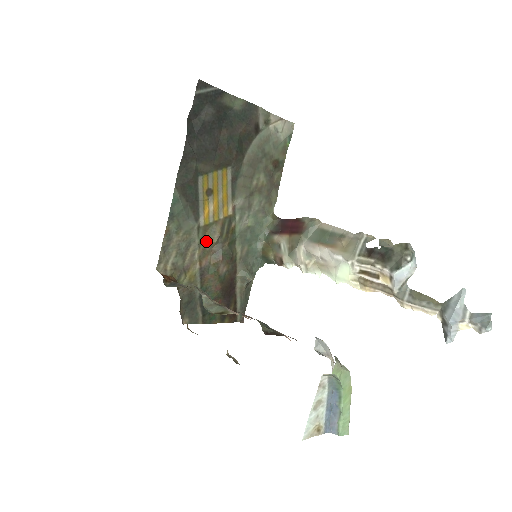
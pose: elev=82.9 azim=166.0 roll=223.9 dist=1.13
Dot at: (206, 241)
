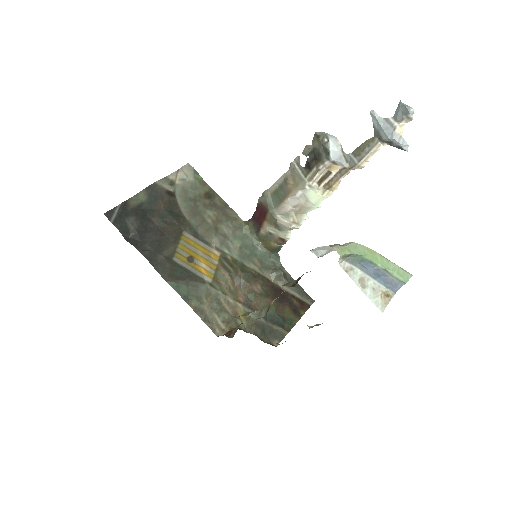
Dot at: (225, 286)
